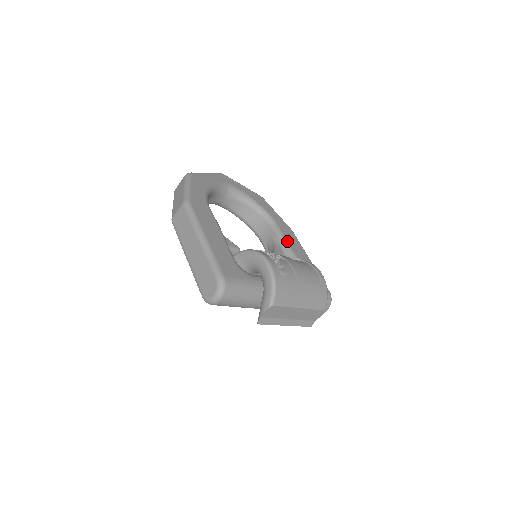
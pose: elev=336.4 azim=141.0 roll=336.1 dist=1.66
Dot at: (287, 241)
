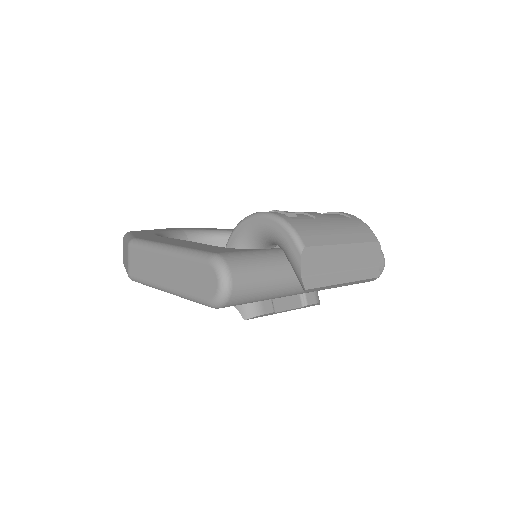
Dot at: occluded
